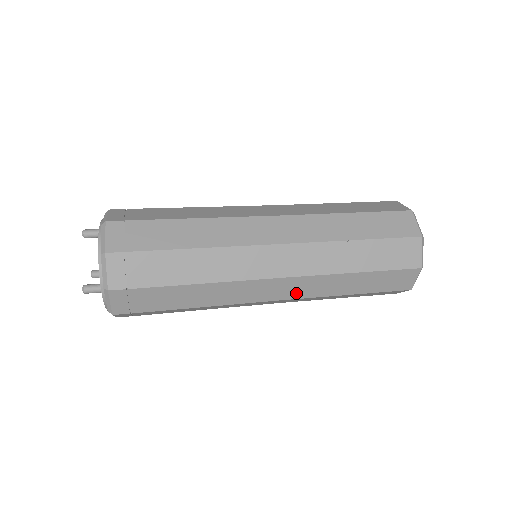
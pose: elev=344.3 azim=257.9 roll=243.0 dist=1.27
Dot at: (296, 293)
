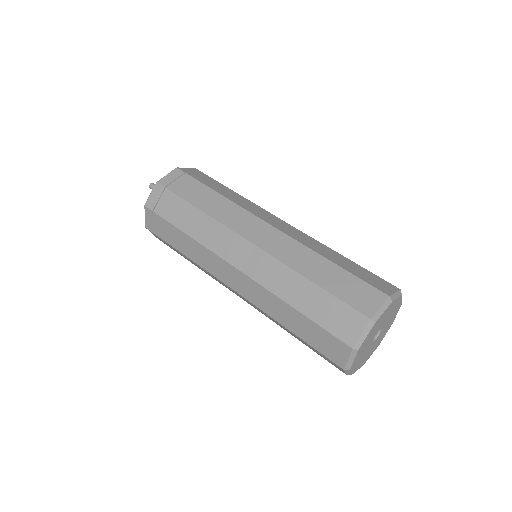
Dot at: occluded
